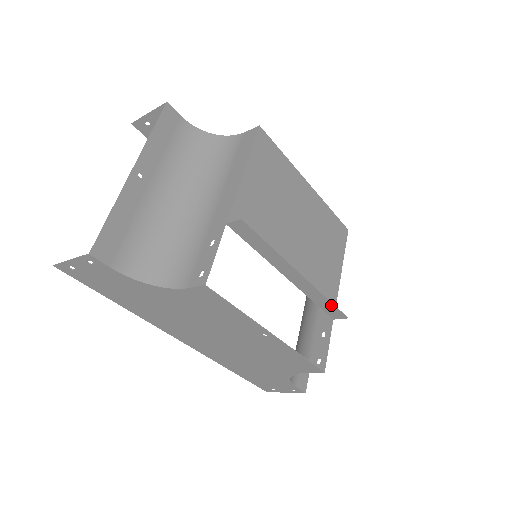
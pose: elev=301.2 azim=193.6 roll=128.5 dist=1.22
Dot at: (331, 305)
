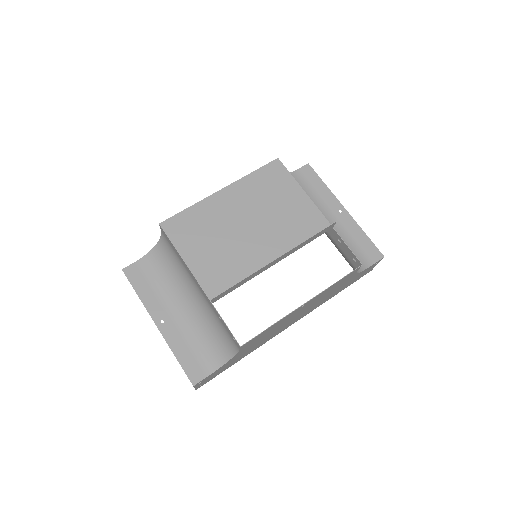
Dot at: (316, 235)
